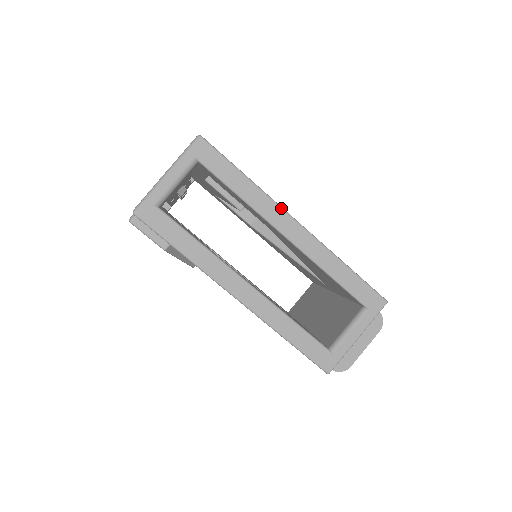
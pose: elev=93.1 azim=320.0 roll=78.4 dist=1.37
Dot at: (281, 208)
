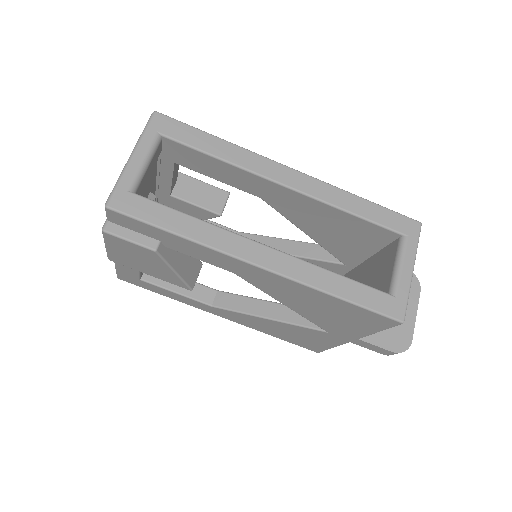
Dot at: (269, 159)
